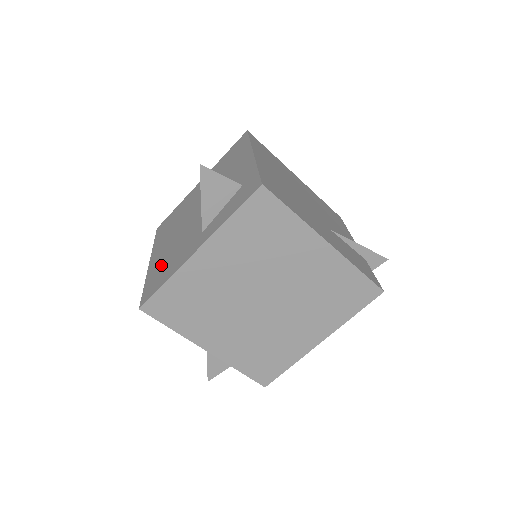
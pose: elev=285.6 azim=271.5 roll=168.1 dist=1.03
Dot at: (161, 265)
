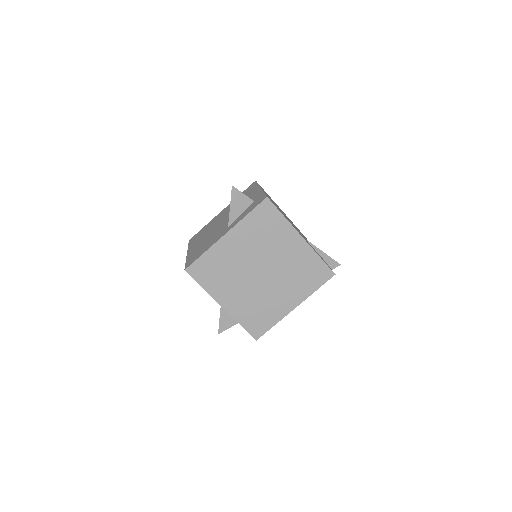
Dot at: (198, 250)
